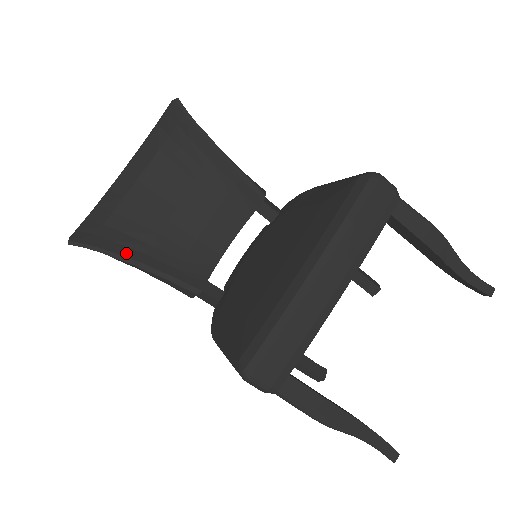
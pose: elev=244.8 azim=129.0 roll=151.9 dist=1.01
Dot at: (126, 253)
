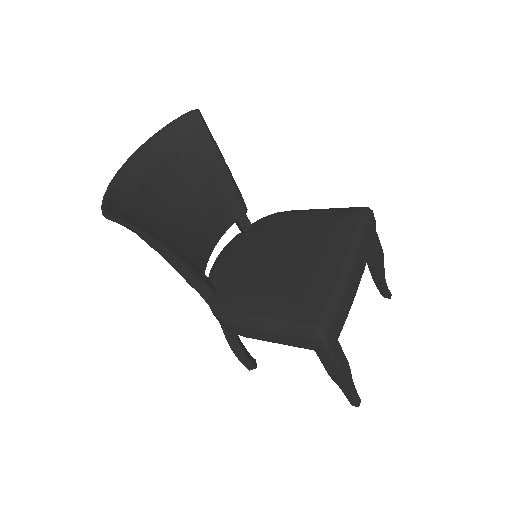
Dot at: (156, 237)
